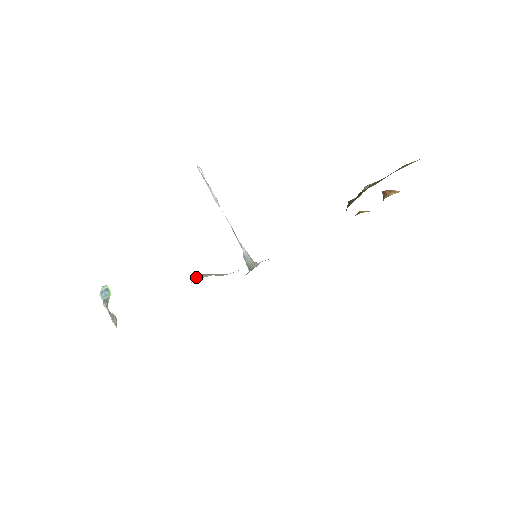
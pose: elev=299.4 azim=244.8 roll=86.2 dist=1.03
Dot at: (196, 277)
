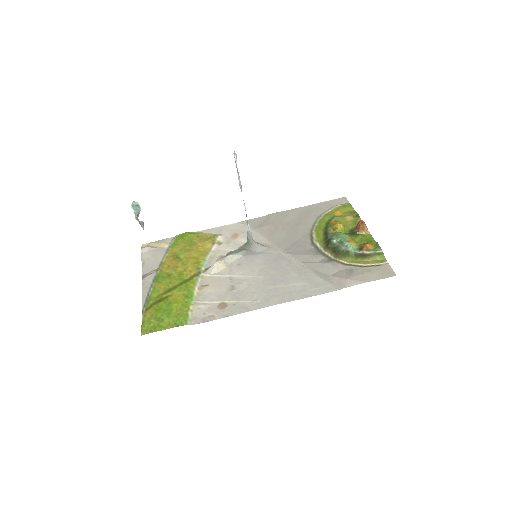
Dot at: (214, 266)
